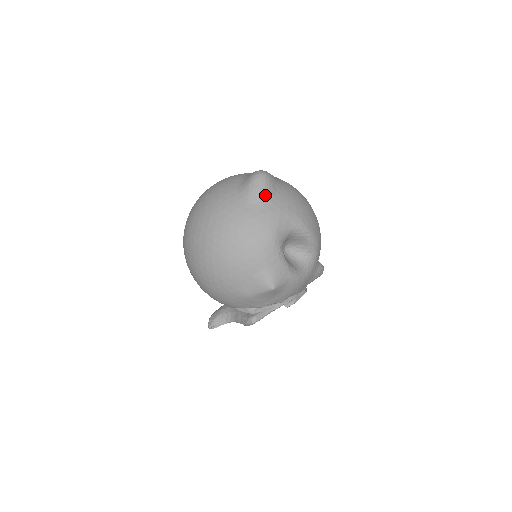
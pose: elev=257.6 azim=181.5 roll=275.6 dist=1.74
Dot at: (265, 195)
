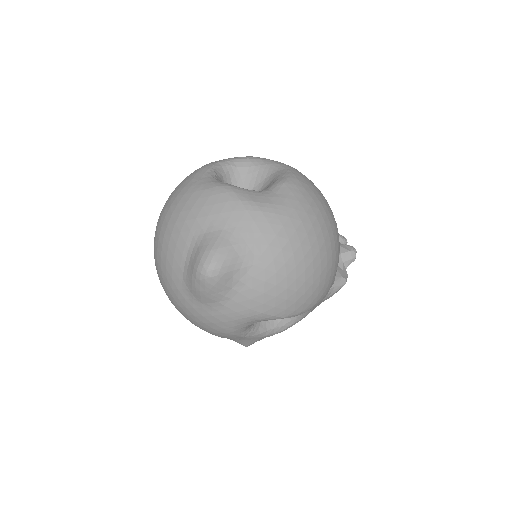
Dot at: (213, 299)
